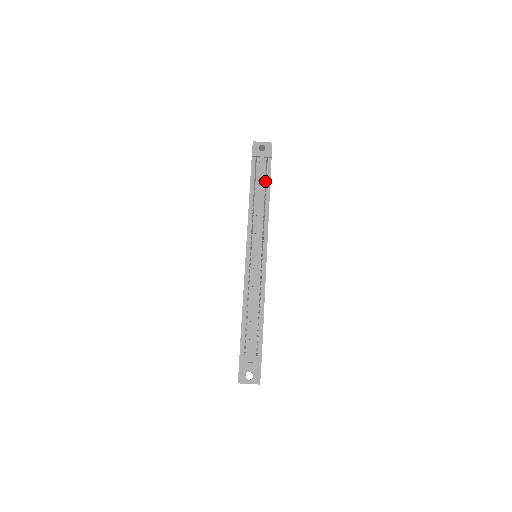
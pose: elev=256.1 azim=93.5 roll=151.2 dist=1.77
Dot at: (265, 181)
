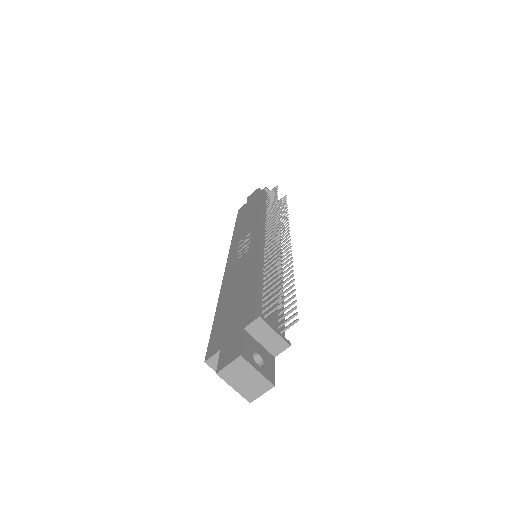
Dot at: (277, 210)
